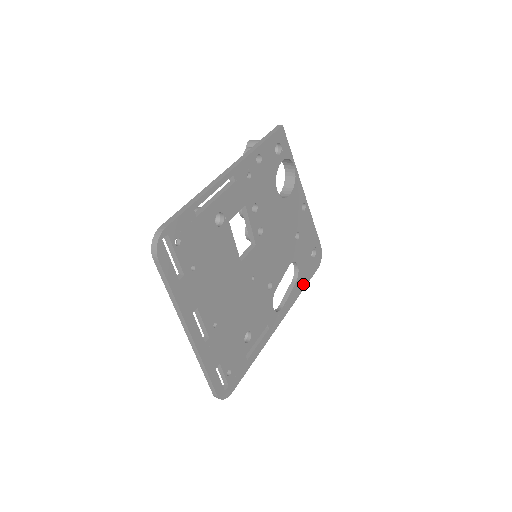
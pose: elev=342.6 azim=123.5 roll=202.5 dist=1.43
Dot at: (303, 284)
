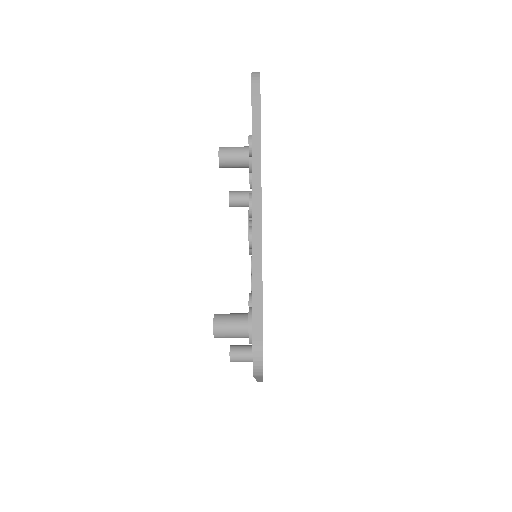
Dot at: occluded
